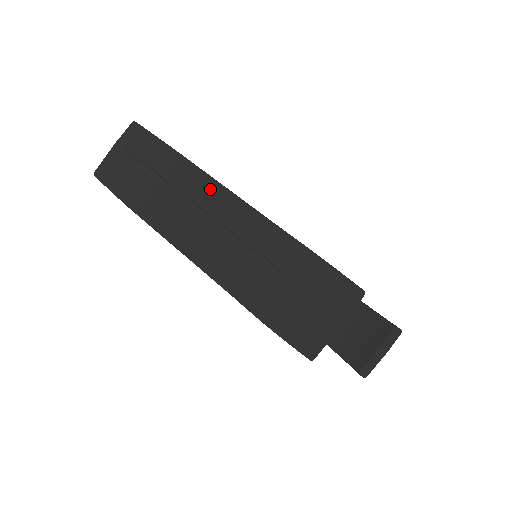
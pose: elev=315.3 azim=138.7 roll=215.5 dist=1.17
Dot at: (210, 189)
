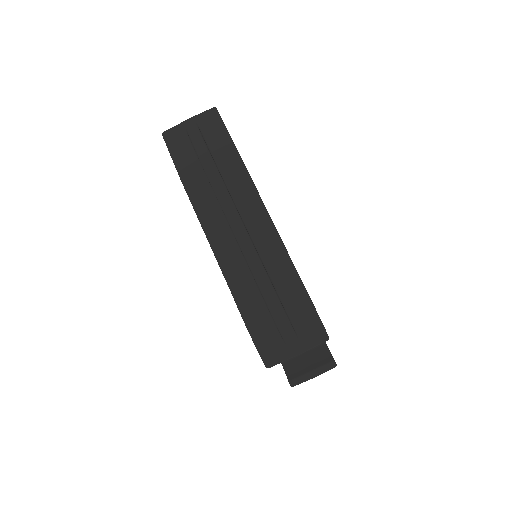
Dot at: (253, 201)
